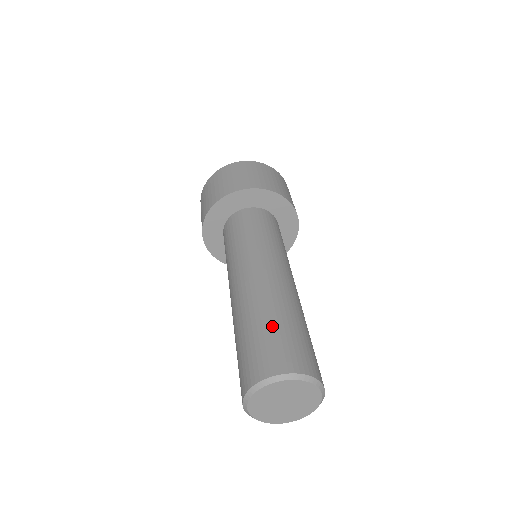
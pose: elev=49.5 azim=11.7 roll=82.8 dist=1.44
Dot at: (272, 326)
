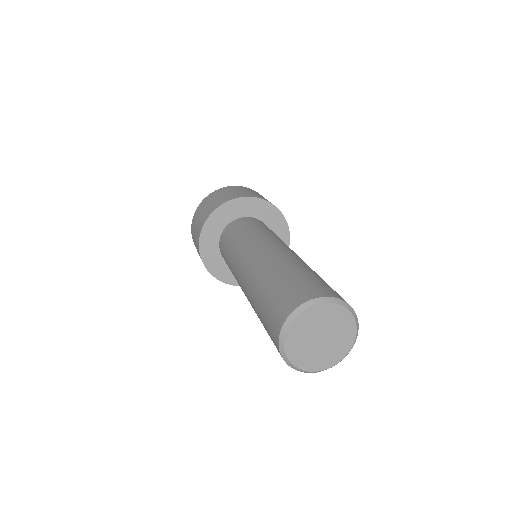
Dot at: (299, 273)
